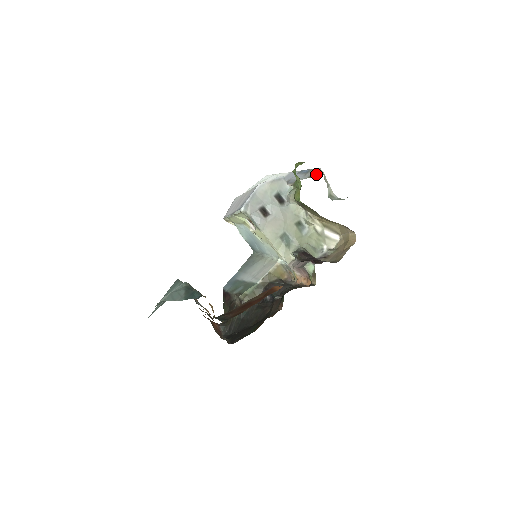
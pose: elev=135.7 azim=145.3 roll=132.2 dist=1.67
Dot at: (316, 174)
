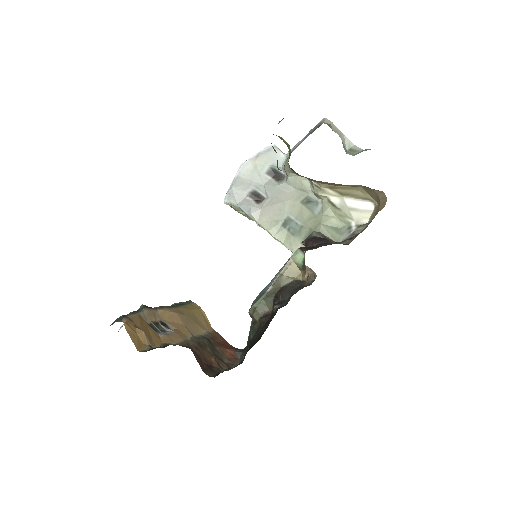
Dot at: (317, 127)
